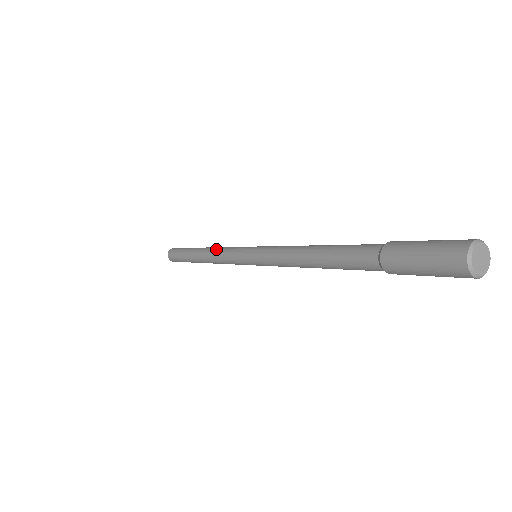
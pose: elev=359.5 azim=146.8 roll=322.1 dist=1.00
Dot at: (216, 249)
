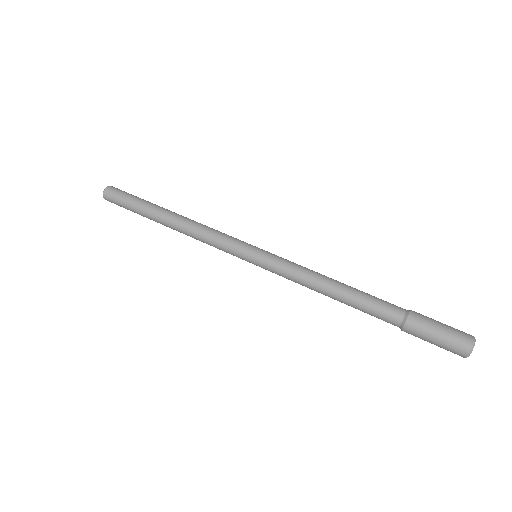
Dot at: (197, 239)
